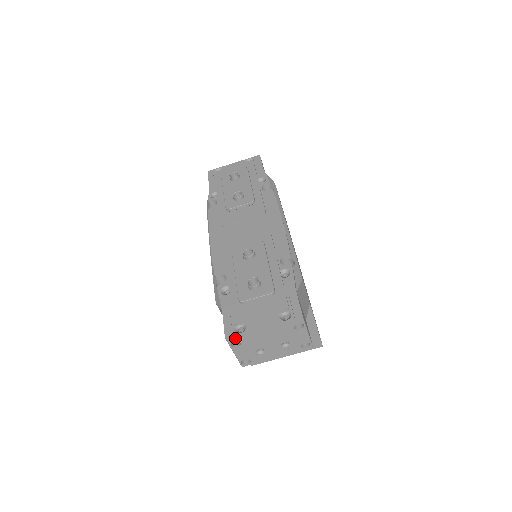
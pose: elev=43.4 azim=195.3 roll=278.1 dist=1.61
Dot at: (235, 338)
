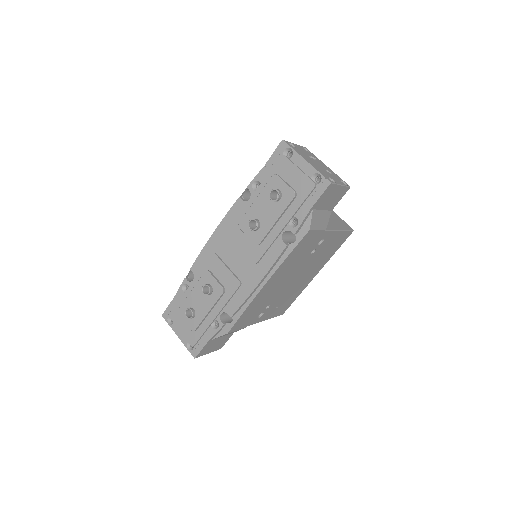
Dot at: (167, 320)
